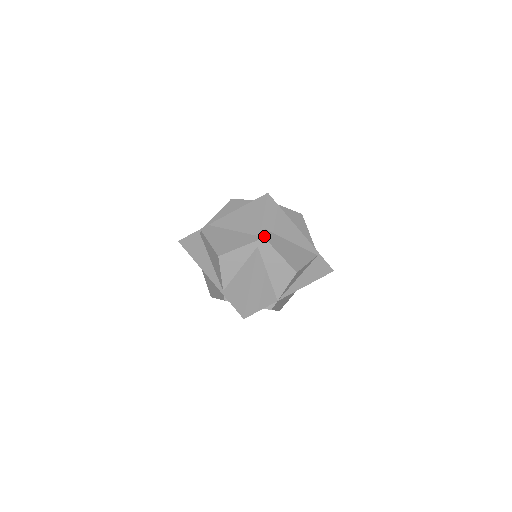
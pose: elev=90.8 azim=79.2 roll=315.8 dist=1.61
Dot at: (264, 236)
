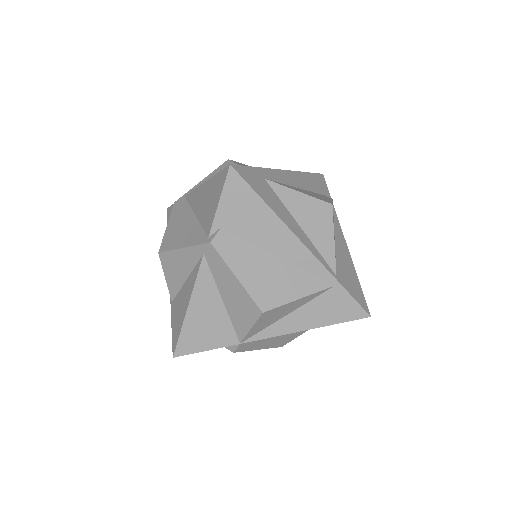
Dot at: (212, 240)
